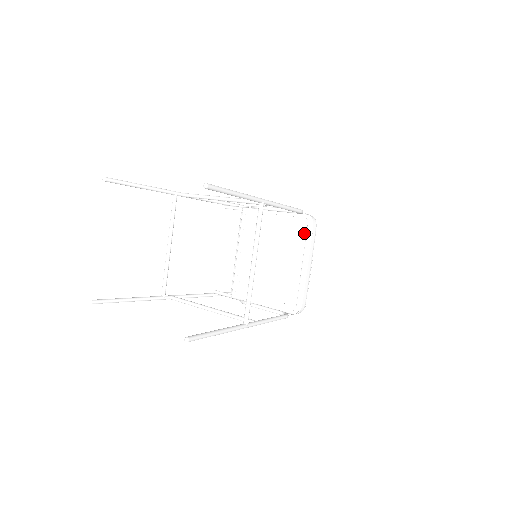
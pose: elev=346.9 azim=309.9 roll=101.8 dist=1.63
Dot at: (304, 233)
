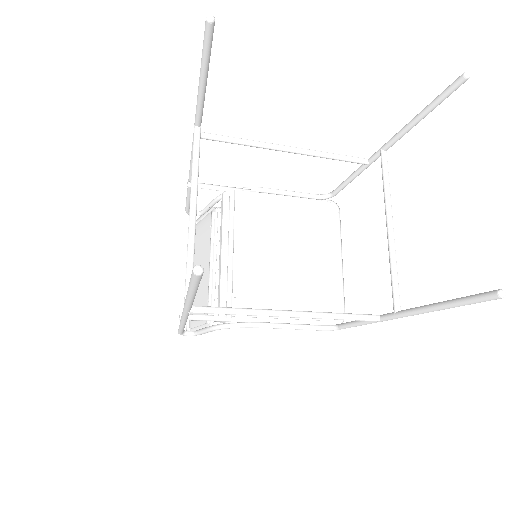
Dot at: (332, 222)
